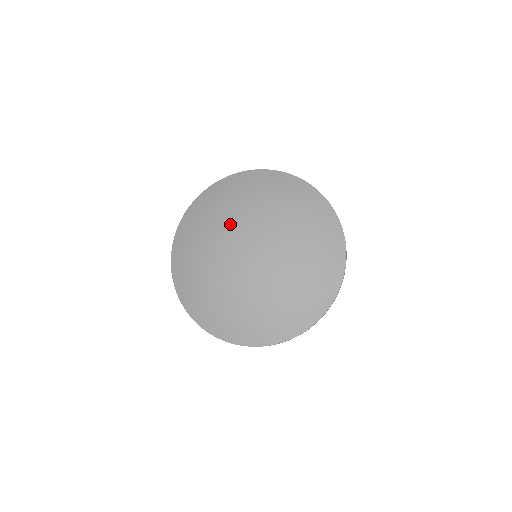
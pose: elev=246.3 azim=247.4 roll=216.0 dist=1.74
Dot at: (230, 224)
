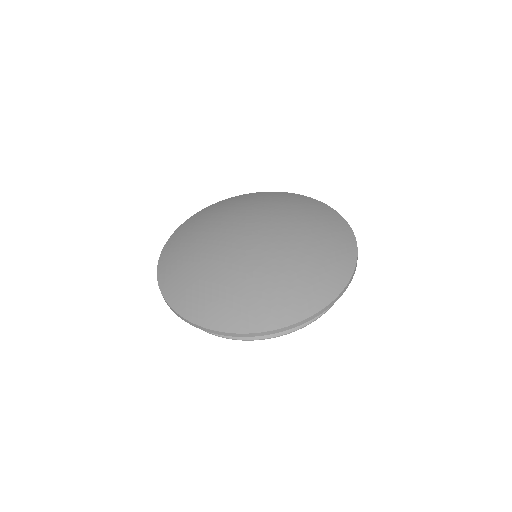
Dot at: (240, 215)
